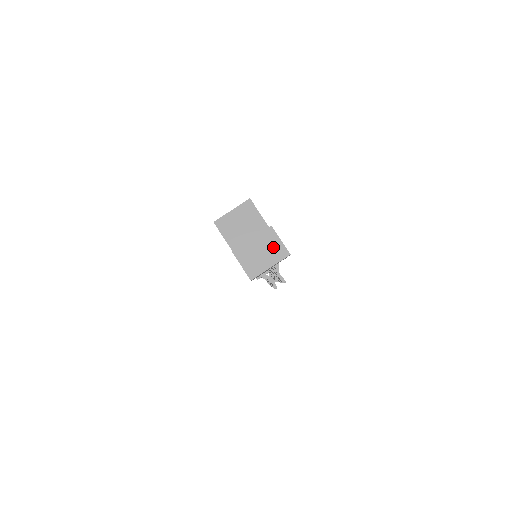
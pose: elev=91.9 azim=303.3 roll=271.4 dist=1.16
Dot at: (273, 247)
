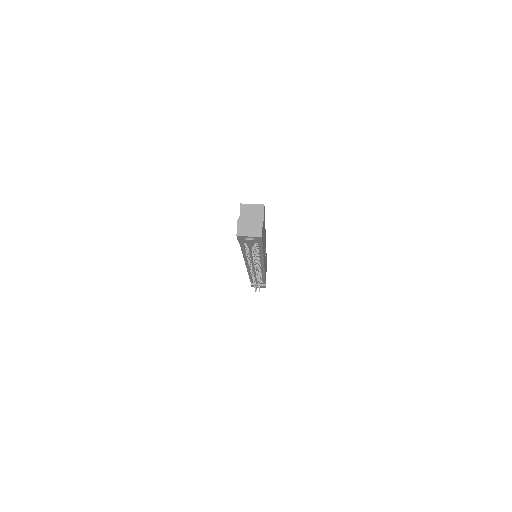
Dot at: (257, 229)
